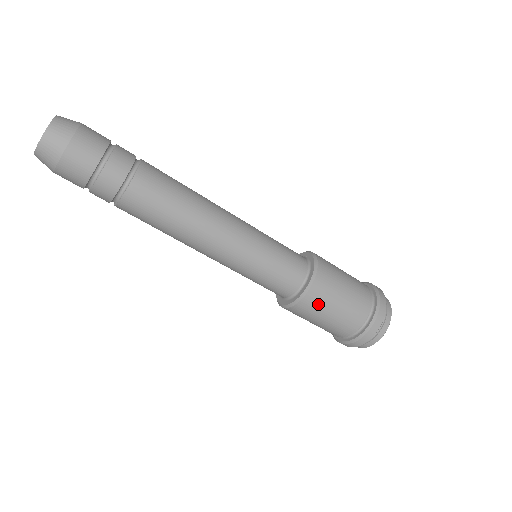
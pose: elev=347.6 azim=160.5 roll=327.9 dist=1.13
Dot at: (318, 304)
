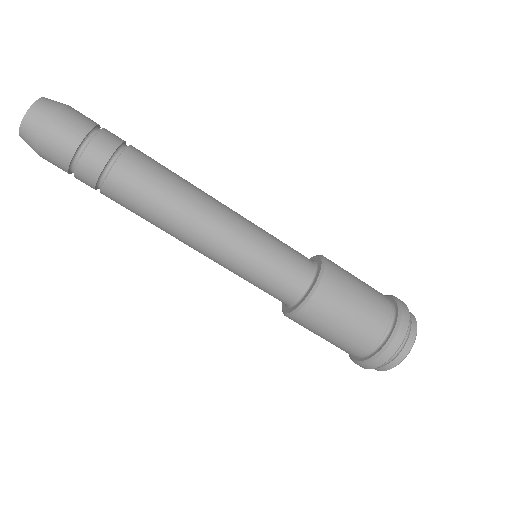
Dot at: (339, 286)
